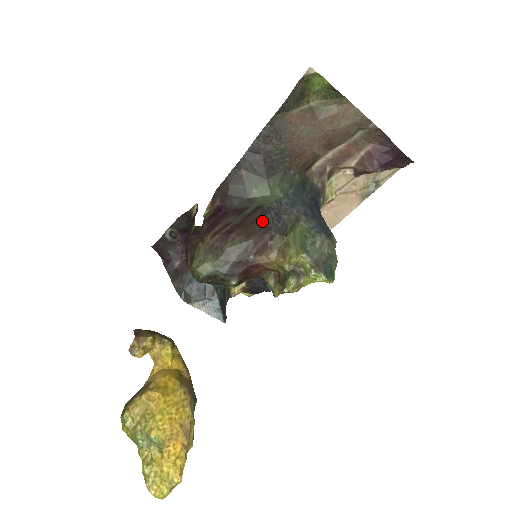
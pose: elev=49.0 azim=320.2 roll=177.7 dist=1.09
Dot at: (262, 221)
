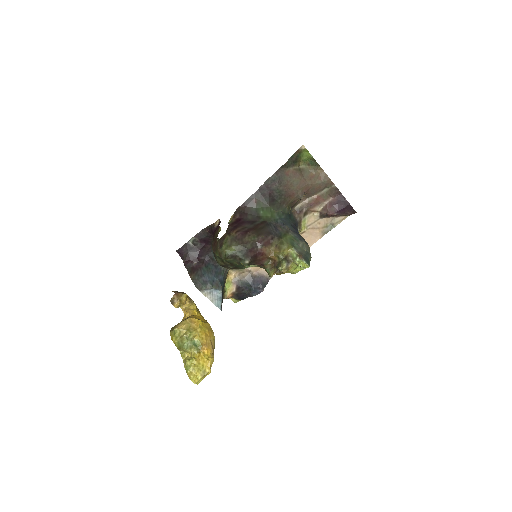
Dot at: (266, 229)
